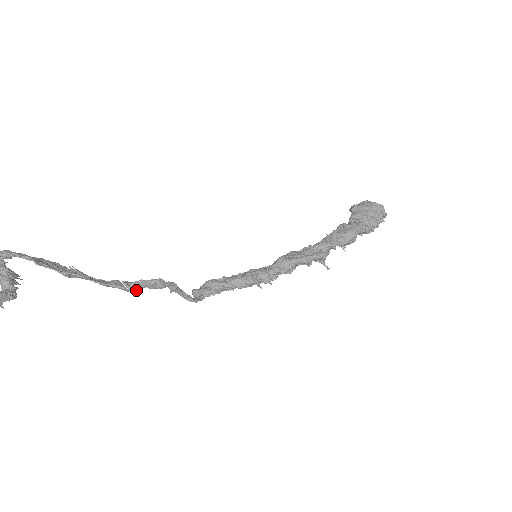
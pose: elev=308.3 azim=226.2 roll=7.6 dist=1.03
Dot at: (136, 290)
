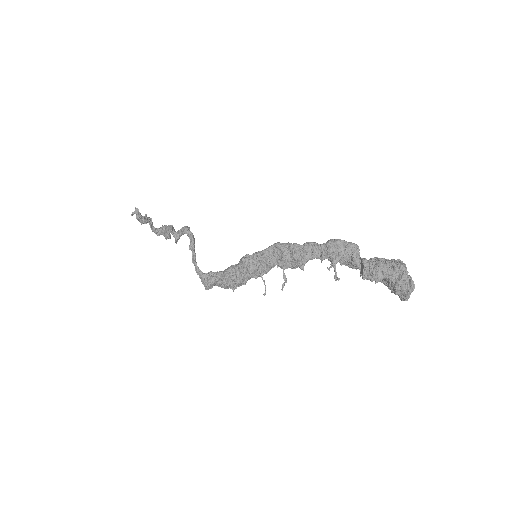
Dot at: (176, 234)
